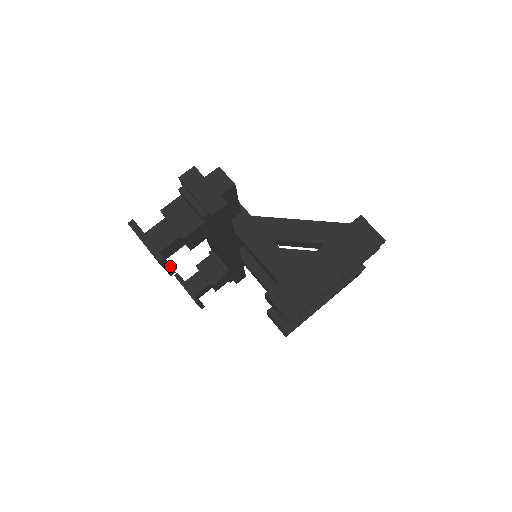
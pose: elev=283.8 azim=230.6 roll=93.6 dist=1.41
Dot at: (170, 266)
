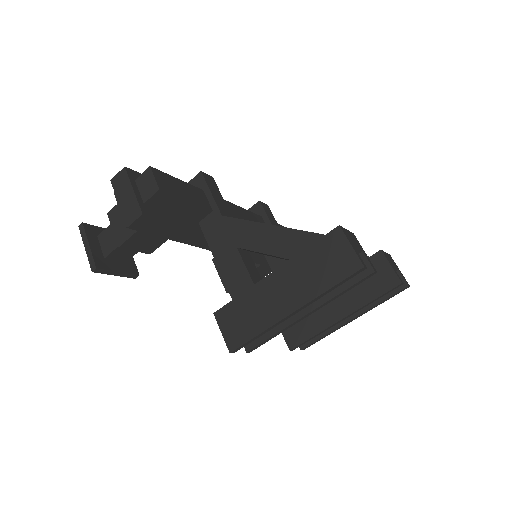
Dot at: (120, 272)
